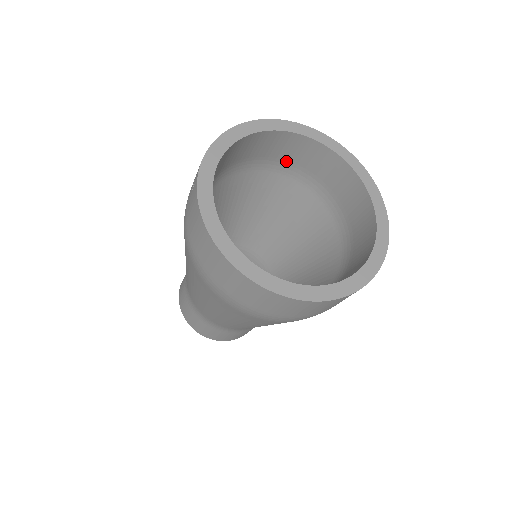
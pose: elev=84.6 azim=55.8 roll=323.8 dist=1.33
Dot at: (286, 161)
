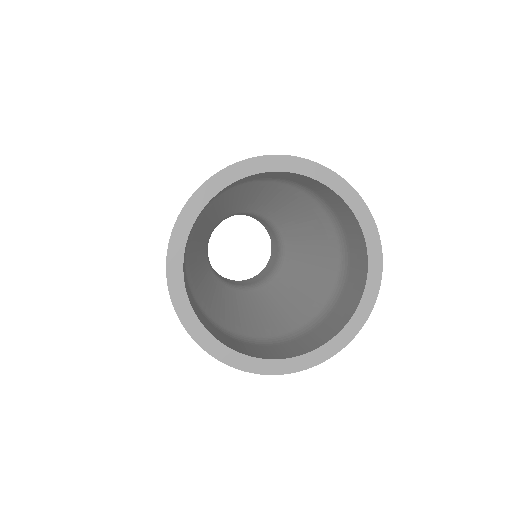
Dot at: (327, 202)
